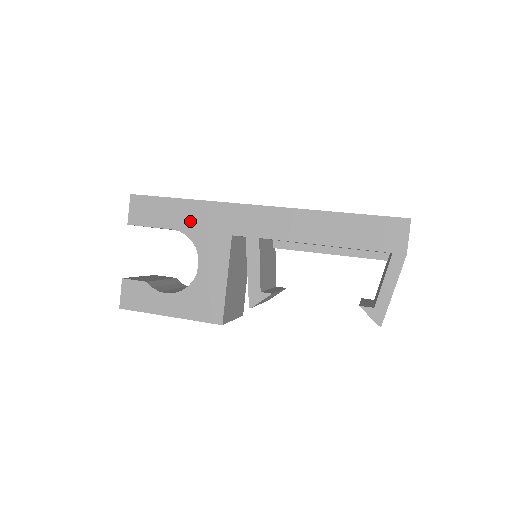
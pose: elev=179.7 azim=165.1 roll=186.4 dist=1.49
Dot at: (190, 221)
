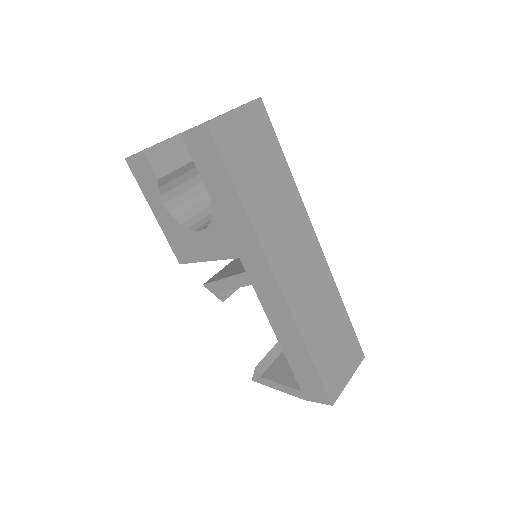
Dot at: (225, 210)
